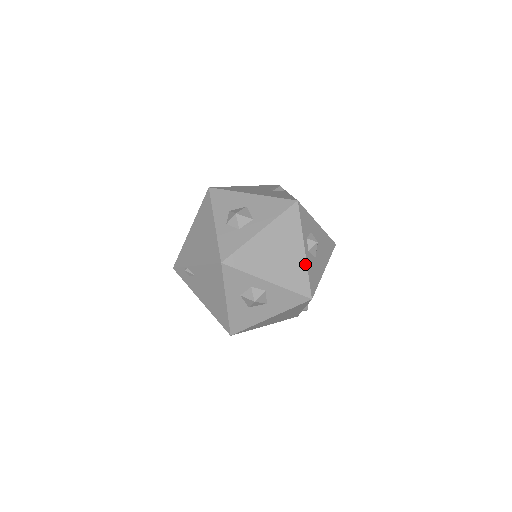
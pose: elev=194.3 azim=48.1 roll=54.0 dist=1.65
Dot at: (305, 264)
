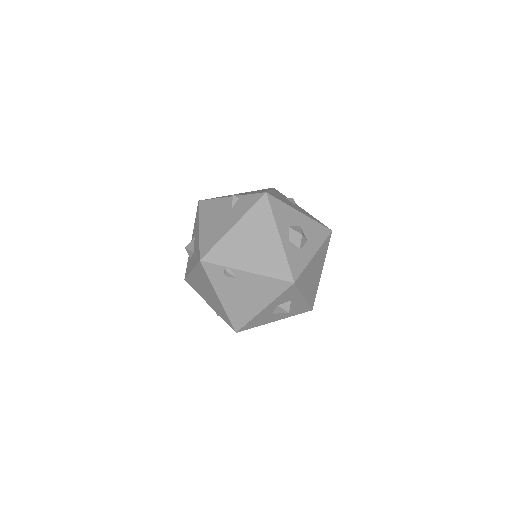
Dot at: occluded
